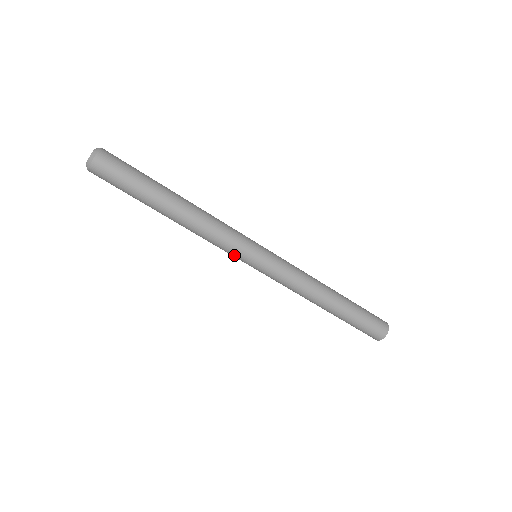
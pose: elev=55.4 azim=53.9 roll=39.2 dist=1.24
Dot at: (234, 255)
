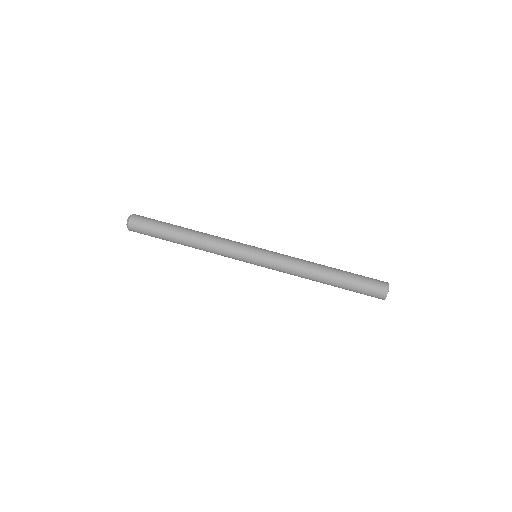
Dot at: (240, 248)
